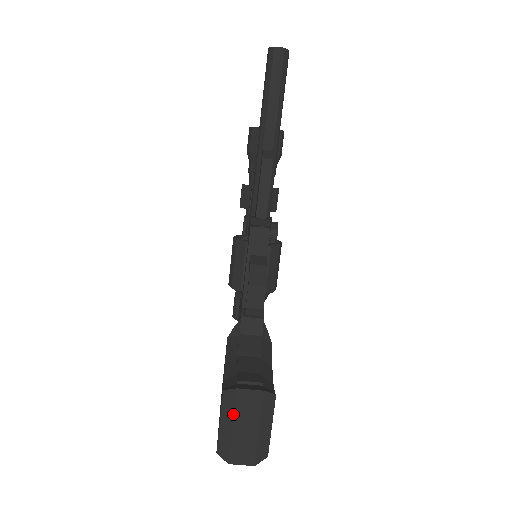
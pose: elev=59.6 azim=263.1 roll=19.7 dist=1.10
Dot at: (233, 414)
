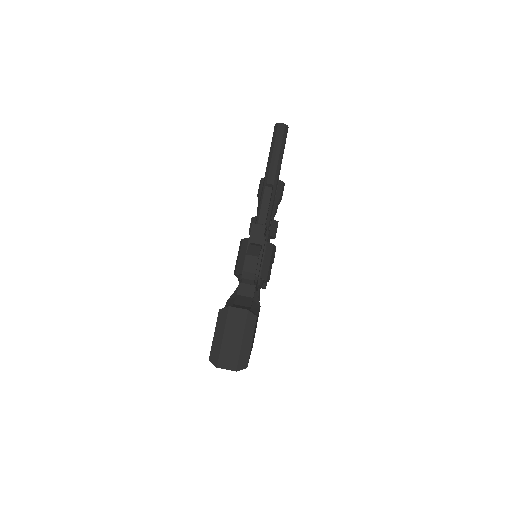
Dot at: (224, 326)
